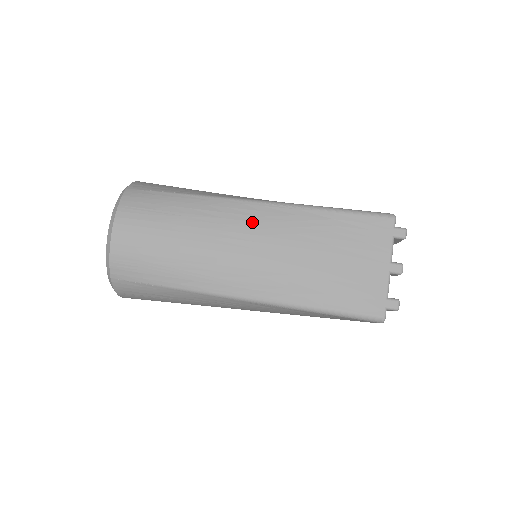
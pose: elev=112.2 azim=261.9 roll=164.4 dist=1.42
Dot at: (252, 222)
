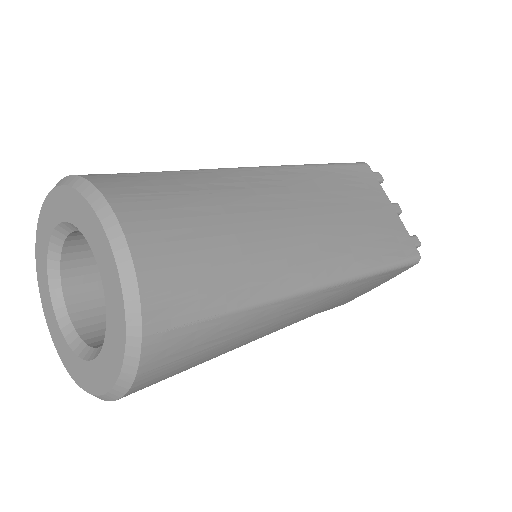
Dot at: (281, 187)
